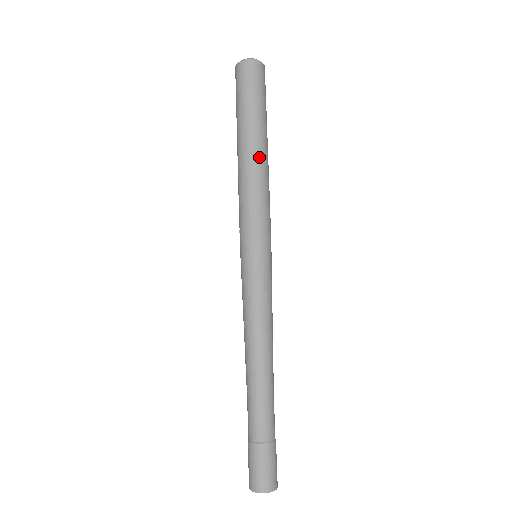
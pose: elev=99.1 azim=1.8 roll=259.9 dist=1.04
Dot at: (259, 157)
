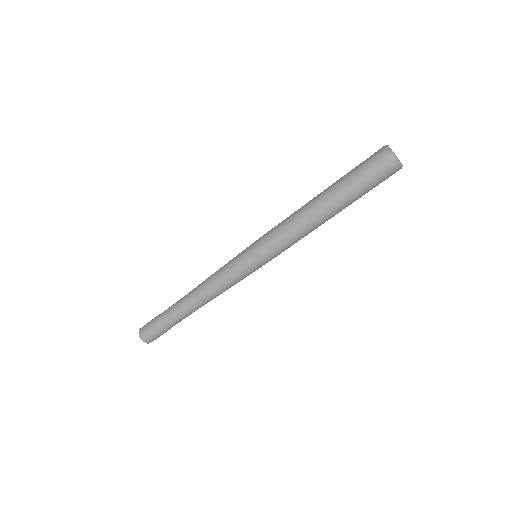
Dot at: (317, 216)
